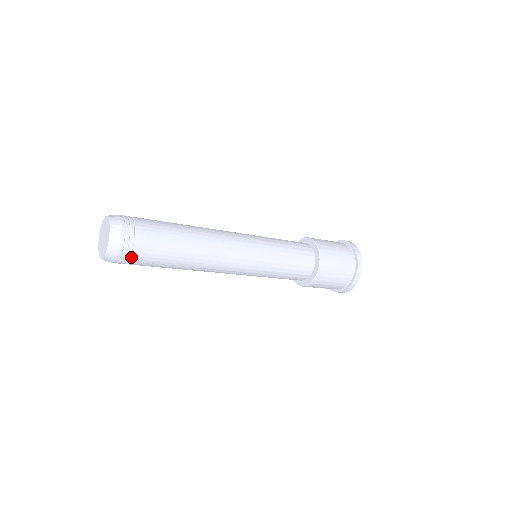
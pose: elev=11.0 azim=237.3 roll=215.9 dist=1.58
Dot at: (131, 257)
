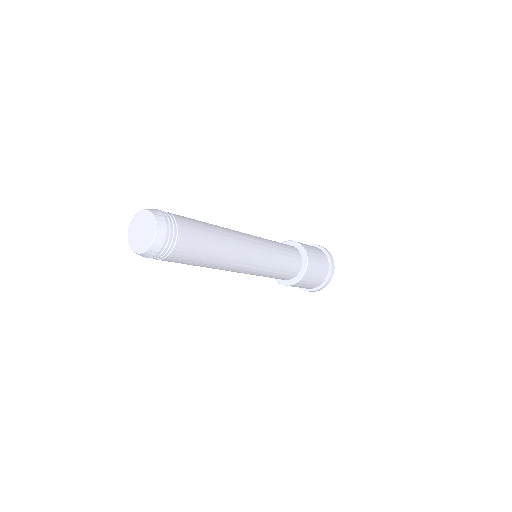
Dot at: (175, 244)
